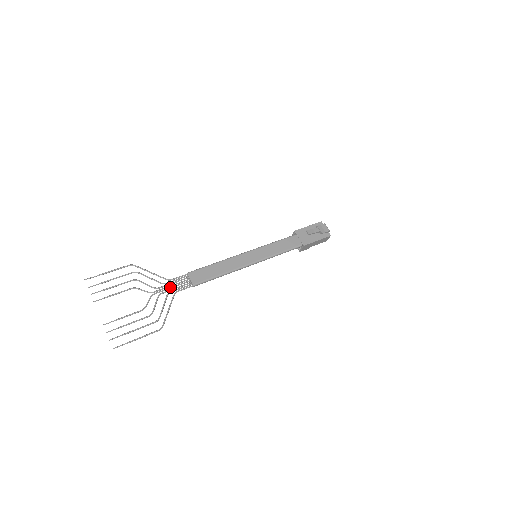
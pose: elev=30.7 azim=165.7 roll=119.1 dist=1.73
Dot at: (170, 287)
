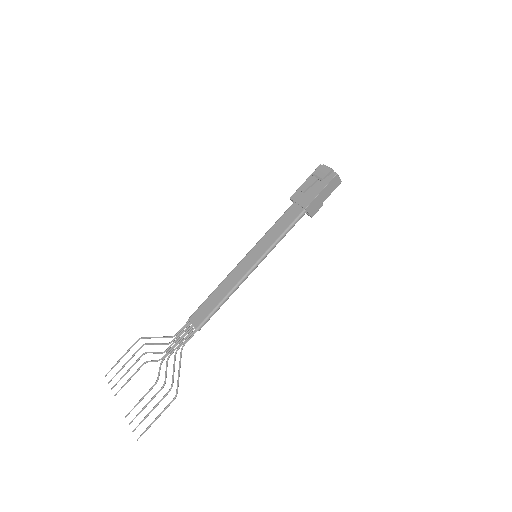
Dot at: (176, 344)
